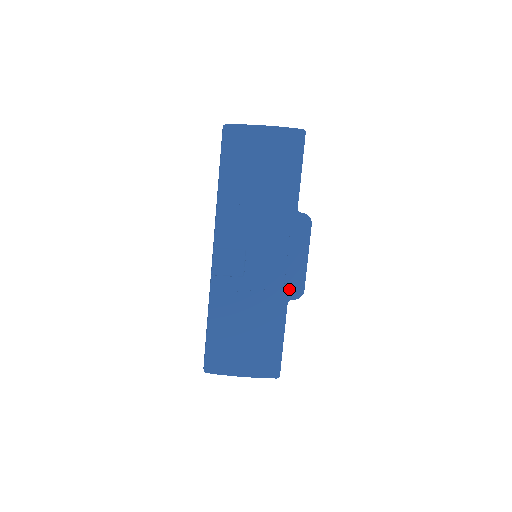
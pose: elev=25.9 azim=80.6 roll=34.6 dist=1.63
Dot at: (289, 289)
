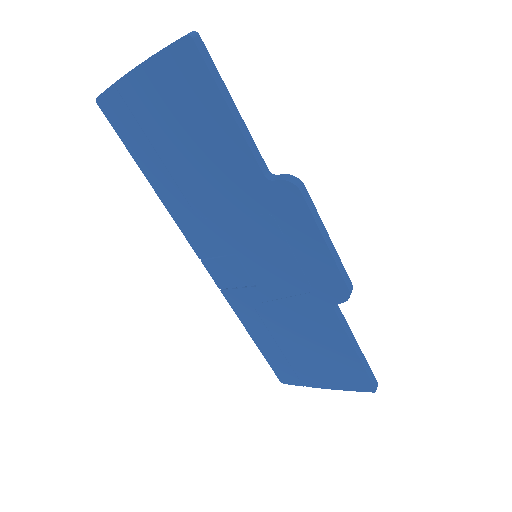
Dot at: (324, 291)
